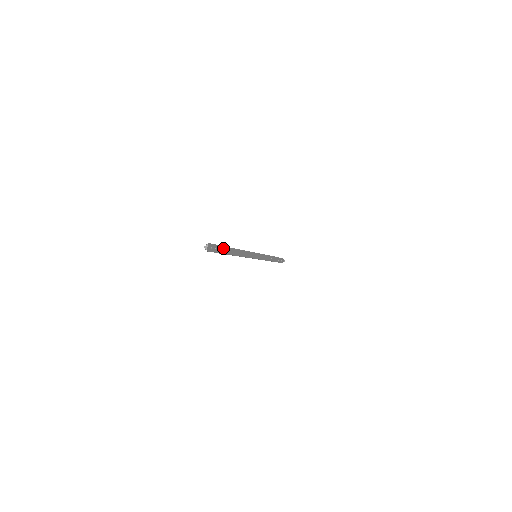
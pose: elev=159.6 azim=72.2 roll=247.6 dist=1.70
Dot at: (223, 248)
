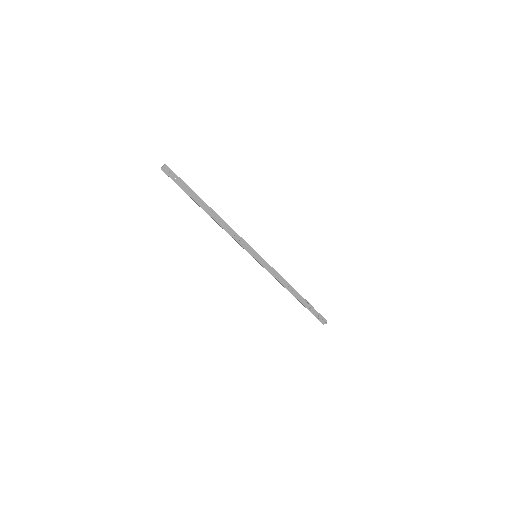
Dot at: (190, 190)
